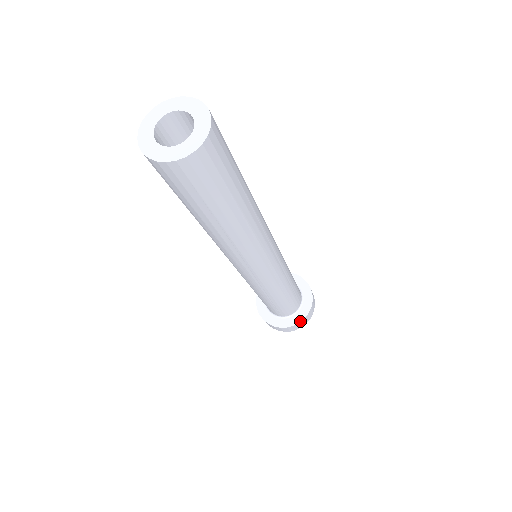
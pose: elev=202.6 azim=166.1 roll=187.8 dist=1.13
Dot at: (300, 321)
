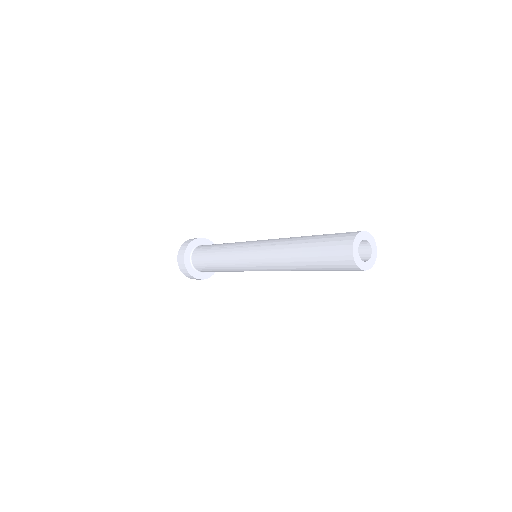
Dot at: occluded
